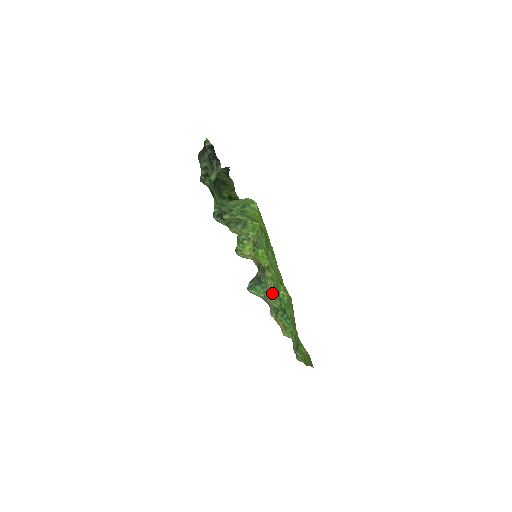
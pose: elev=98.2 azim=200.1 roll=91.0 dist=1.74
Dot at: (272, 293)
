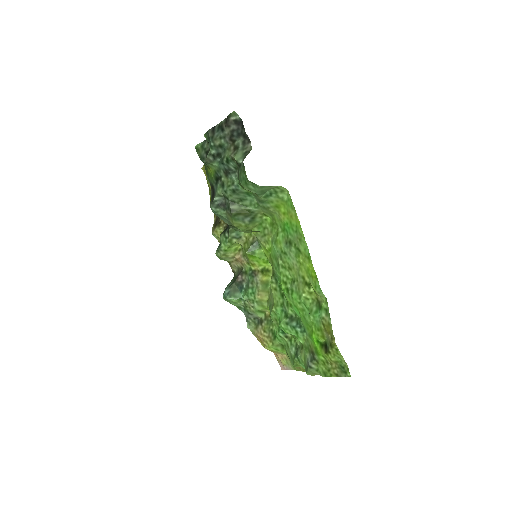
Dot at: (261, 300)
